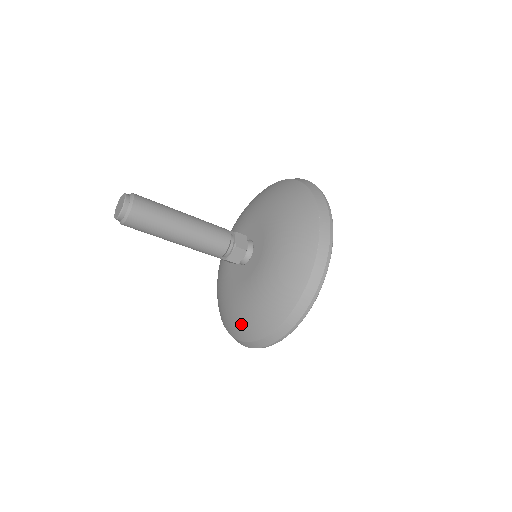
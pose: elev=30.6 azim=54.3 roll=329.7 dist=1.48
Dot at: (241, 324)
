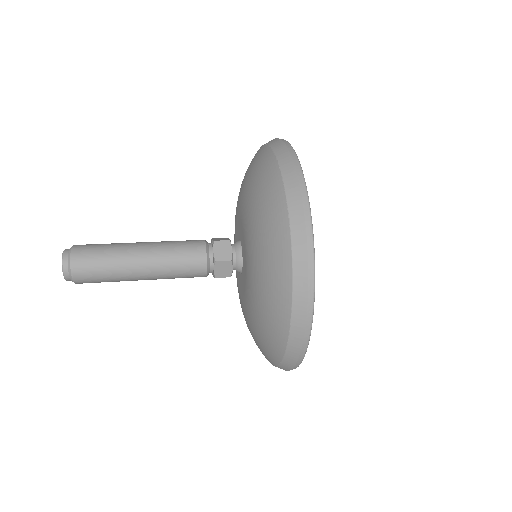
Dot at: occluded
